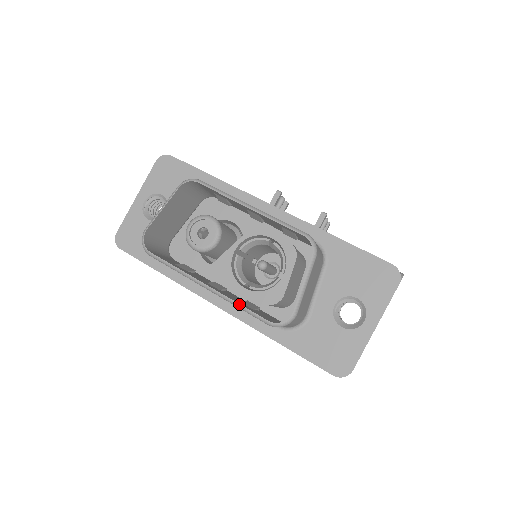
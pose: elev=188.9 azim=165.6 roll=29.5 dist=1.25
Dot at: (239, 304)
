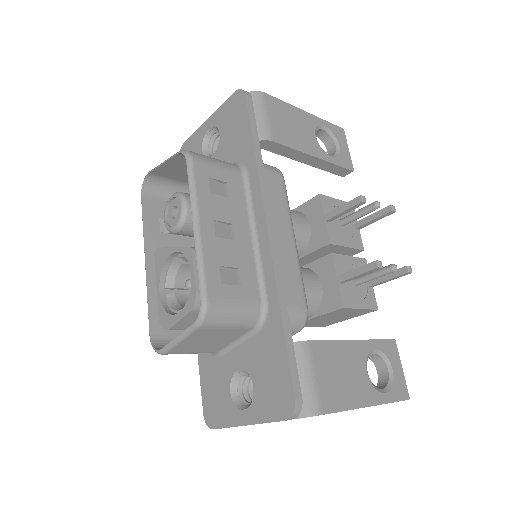
Dot at: (147, 300)
